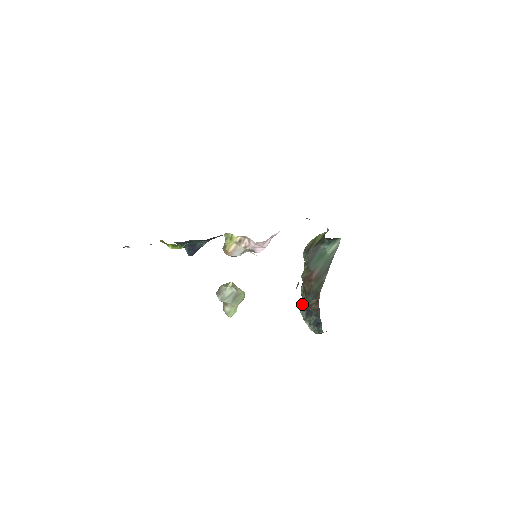
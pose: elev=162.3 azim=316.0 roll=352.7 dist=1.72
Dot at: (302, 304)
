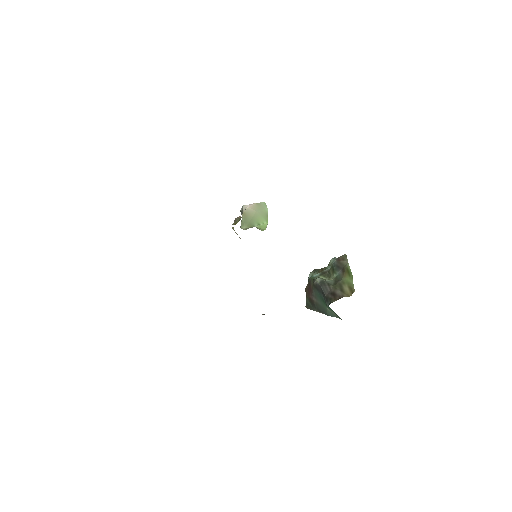
Dot at: occluded
